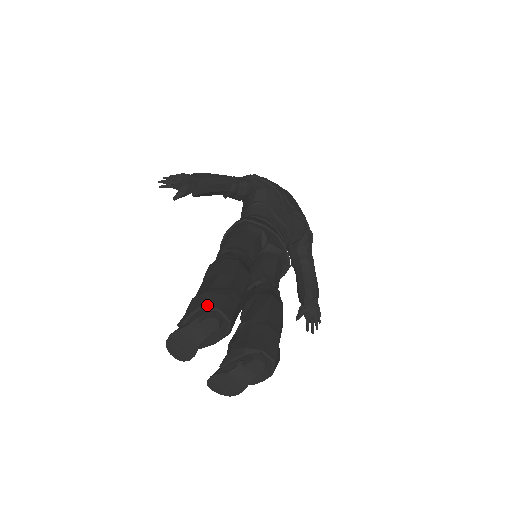
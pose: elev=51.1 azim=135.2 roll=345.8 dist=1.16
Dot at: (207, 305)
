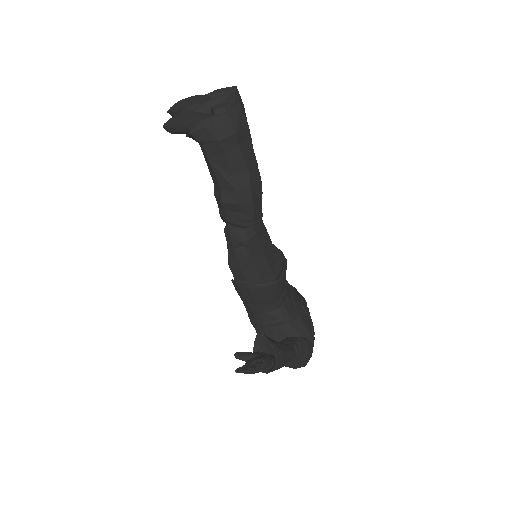
Dot at: (230, 90)
